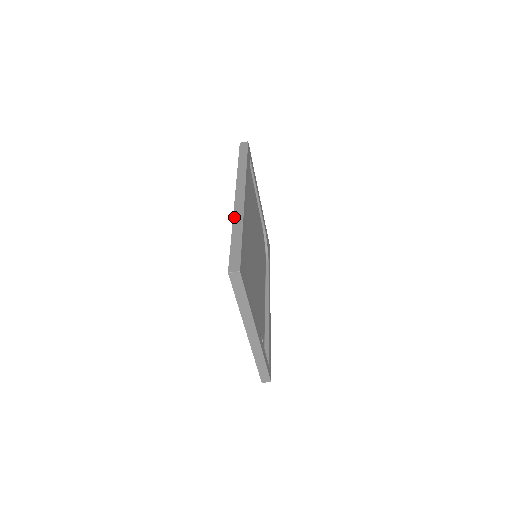
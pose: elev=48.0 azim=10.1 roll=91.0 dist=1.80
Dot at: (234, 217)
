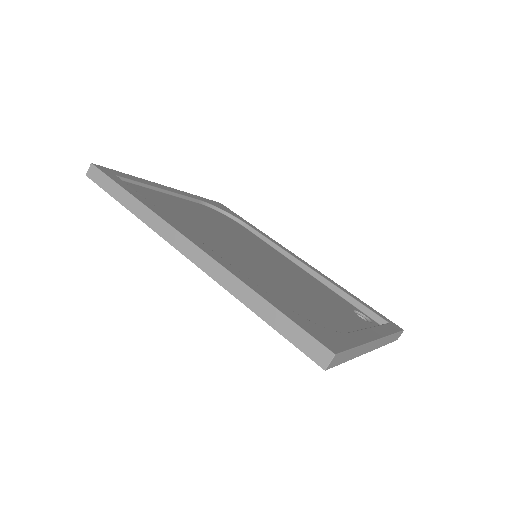
Dot at: (224, 286)
